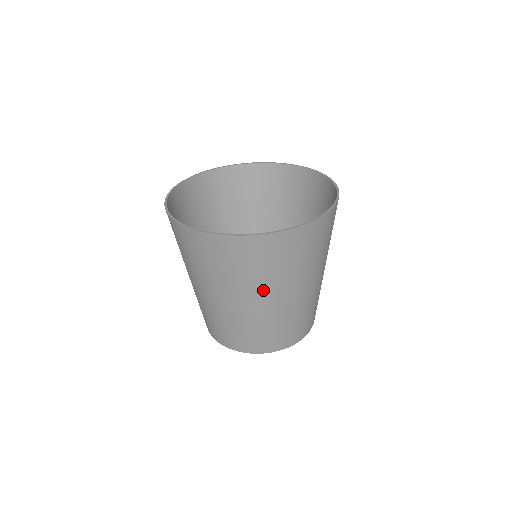
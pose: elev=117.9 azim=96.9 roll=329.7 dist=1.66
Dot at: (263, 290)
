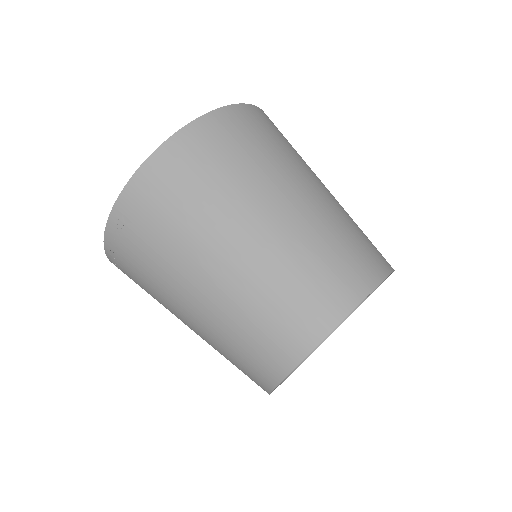
Dot at: (265, 188)
